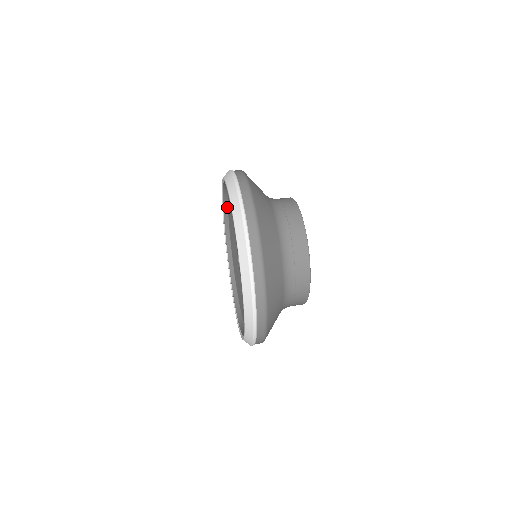
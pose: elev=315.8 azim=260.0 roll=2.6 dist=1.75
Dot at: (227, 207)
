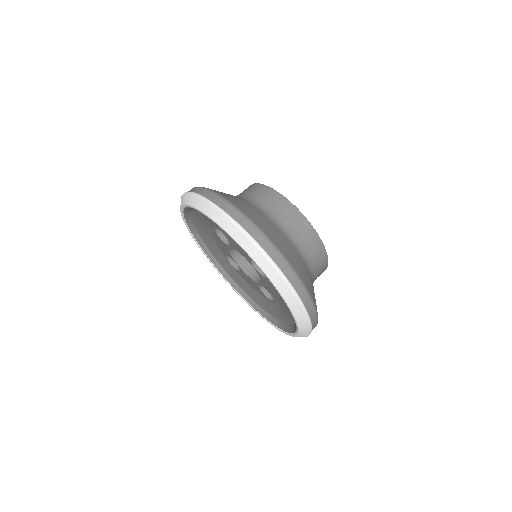
Dot at: (191, 221)
